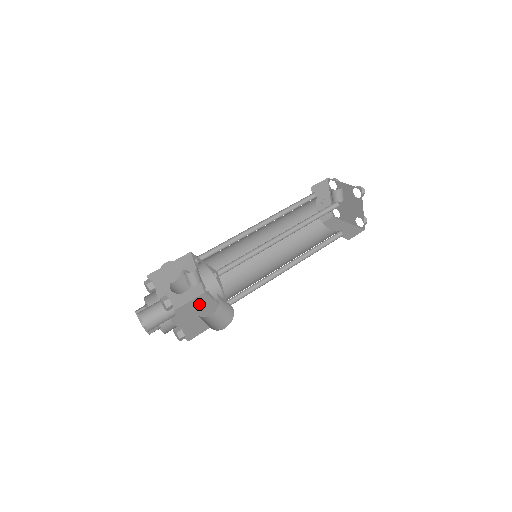
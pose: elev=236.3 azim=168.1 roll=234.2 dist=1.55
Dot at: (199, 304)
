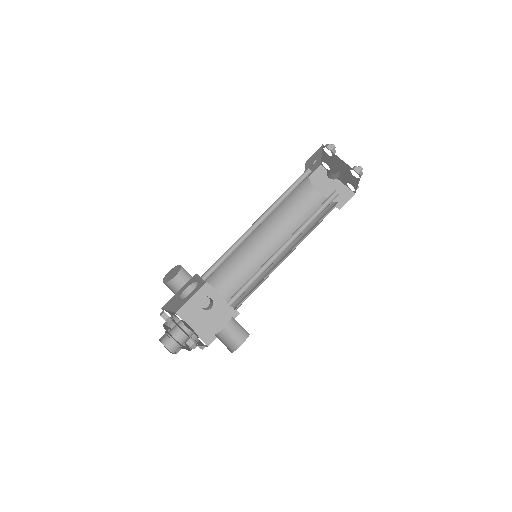
Dot at: (206, 298)
